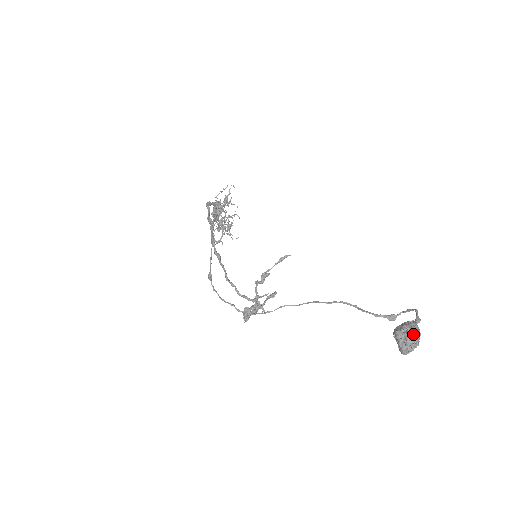
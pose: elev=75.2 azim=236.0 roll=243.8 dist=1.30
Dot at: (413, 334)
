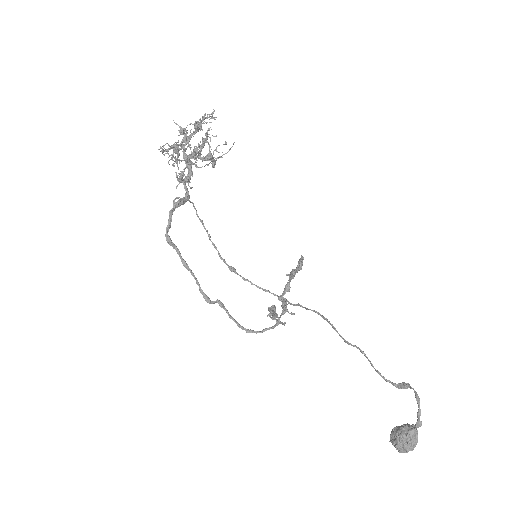
Dot at: (403, 452)
